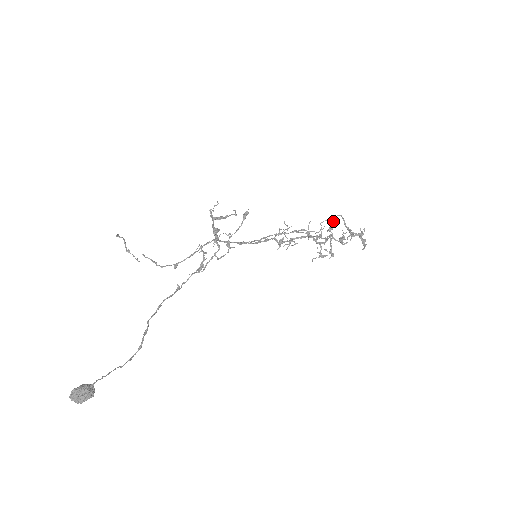
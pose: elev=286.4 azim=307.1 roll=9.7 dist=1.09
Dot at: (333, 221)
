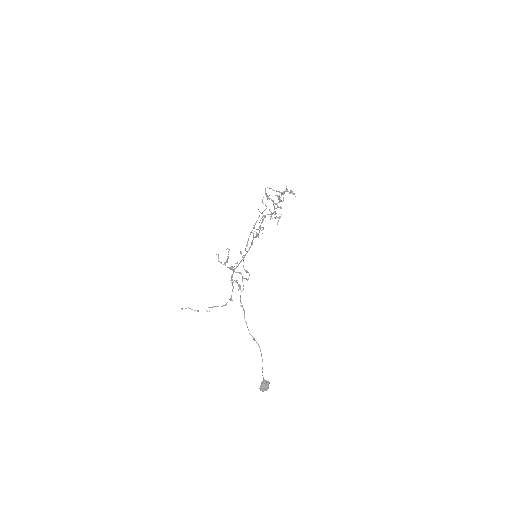
Dot at: (266, 194)
